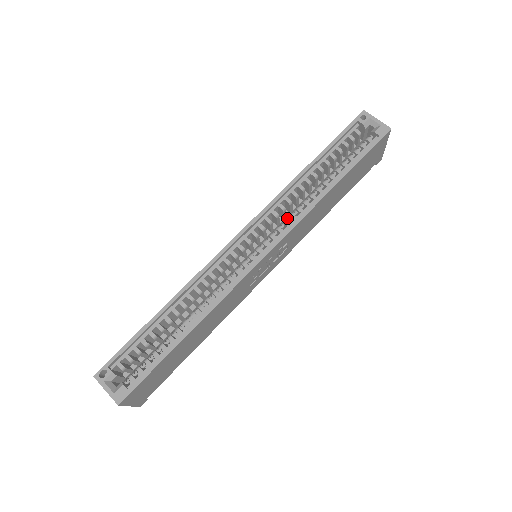
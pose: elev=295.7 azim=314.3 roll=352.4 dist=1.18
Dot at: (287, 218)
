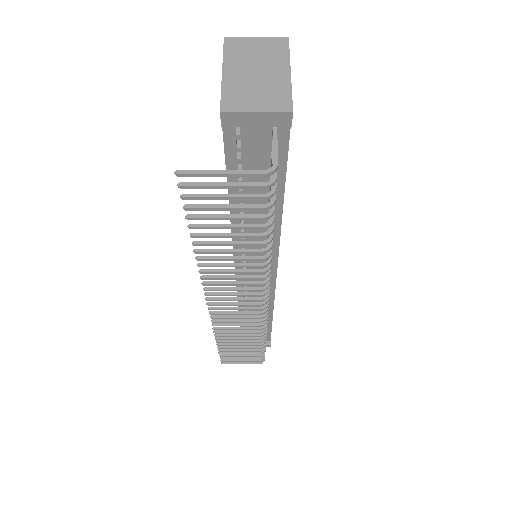
Dot at: occluded
